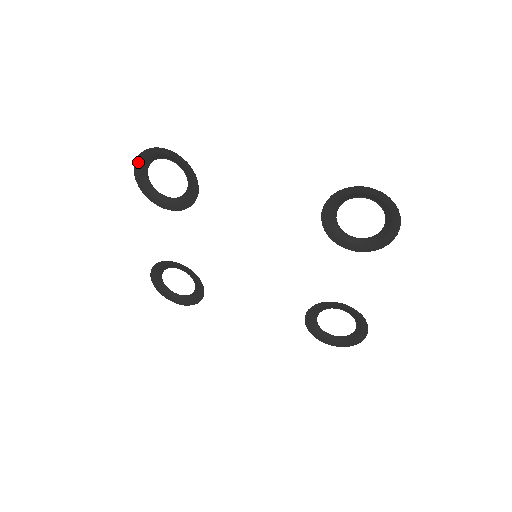
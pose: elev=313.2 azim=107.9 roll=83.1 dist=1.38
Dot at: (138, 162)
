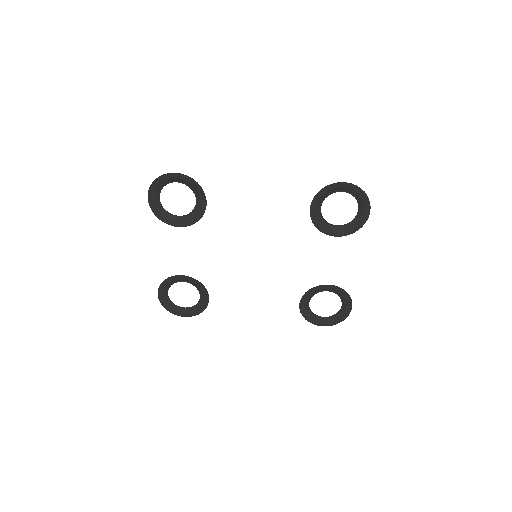
Dot at: (152, 188)
